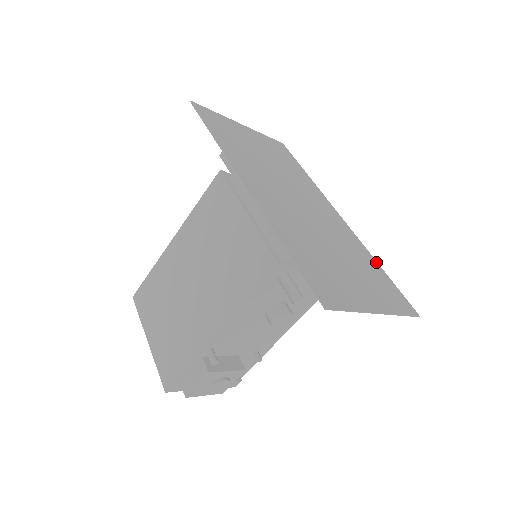
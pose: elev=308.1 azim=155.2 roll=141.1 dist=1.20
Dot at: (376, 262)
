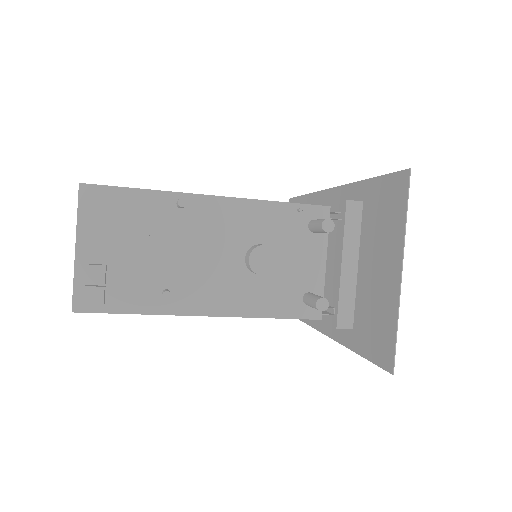
Dot at: (352, 347)
